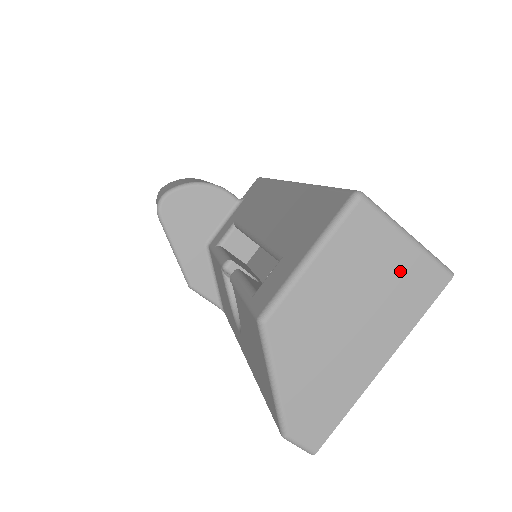
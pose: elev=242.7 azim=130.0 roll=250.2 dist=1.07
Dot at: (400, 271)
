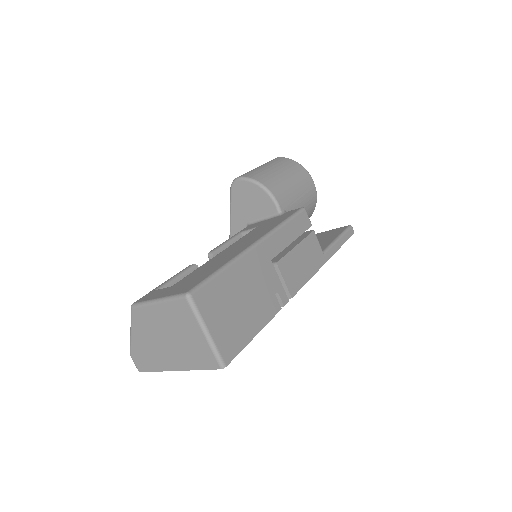
Dot at: (196, 343)
